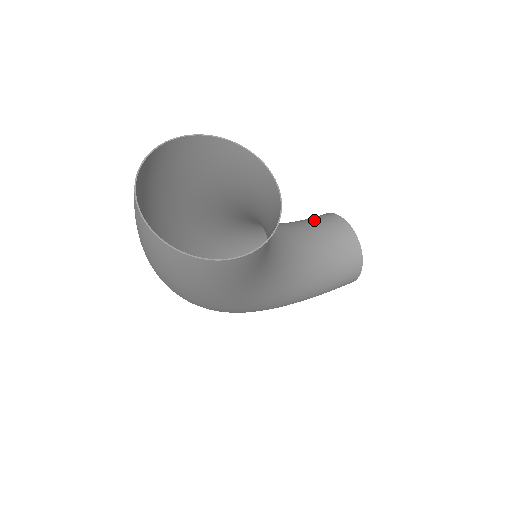
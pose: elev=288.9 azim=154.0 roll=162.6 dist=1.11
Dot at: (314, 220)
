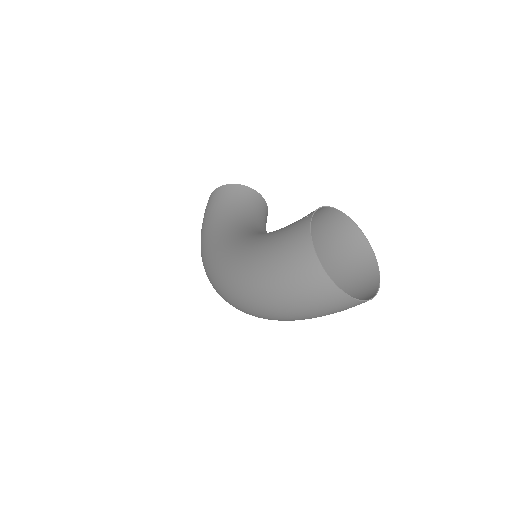
Dot at: (233, 198)
